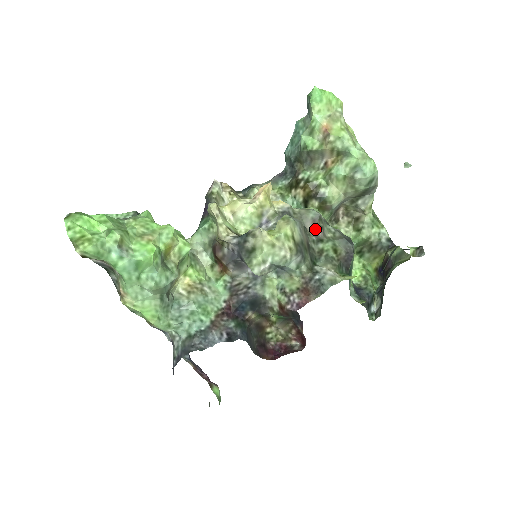
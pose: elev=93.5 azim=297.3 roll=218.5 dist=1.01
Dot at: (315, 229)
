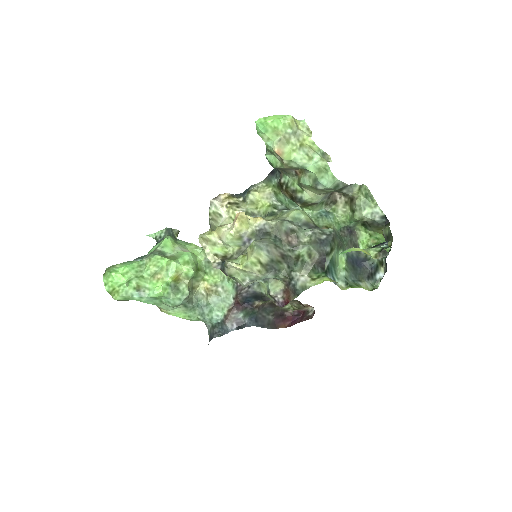
Dot at: (289, 240)
